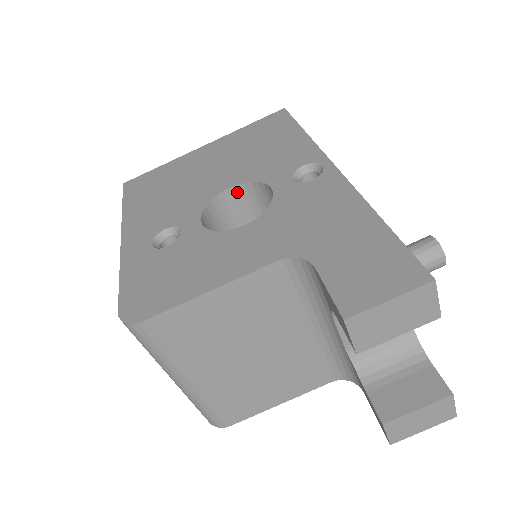
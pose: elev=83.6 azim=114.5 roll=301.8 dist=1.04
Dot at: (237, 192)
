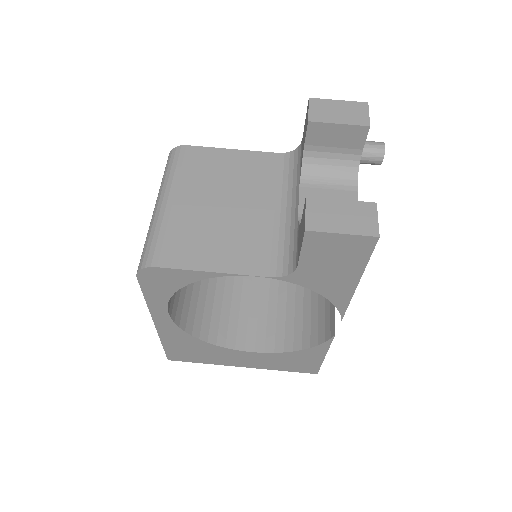
Dot at: occluded
